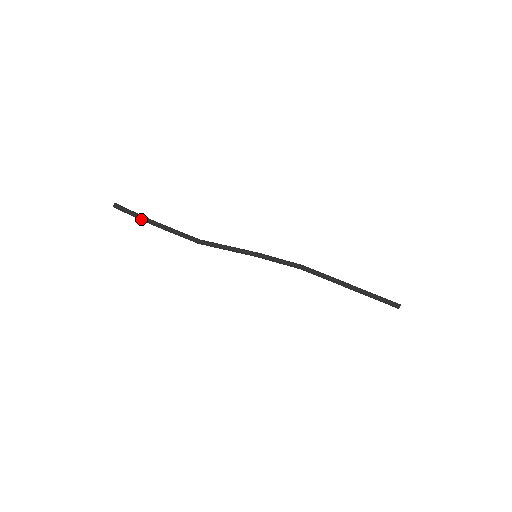
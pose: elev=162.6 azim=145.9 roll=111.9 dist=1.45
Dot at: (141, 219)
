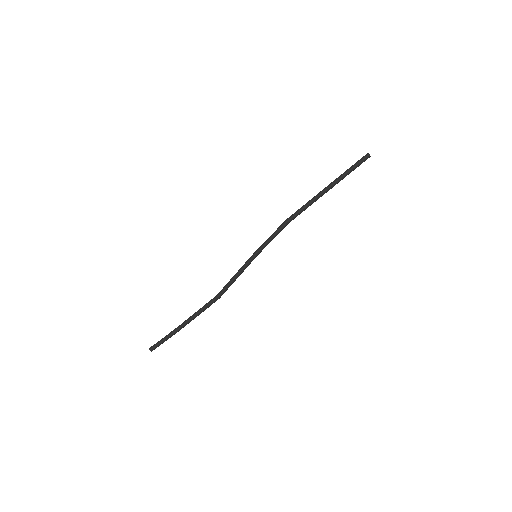
Dot at: (174, 334)
